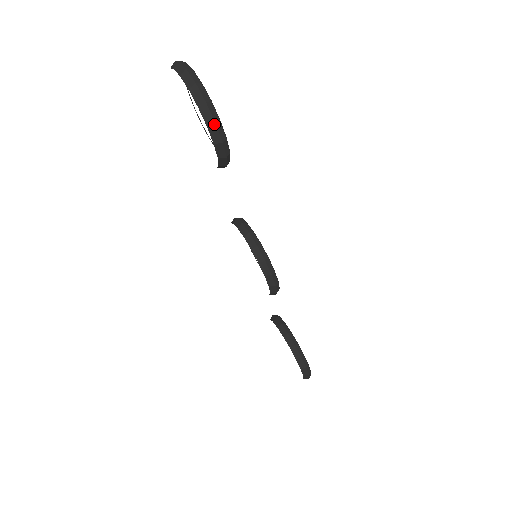
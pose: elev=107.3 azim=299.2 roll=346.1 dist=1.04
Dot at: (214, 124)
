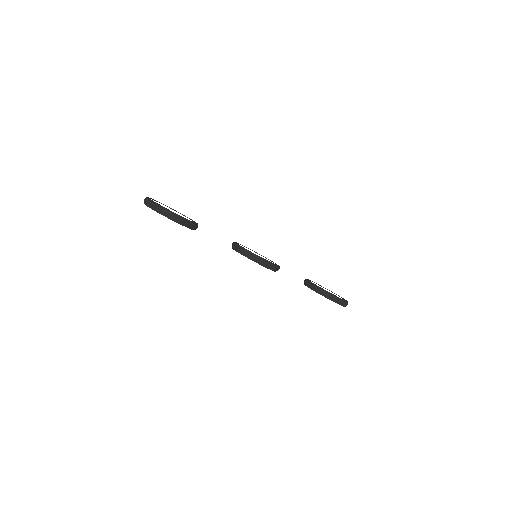
Dot at: (172, 216)
